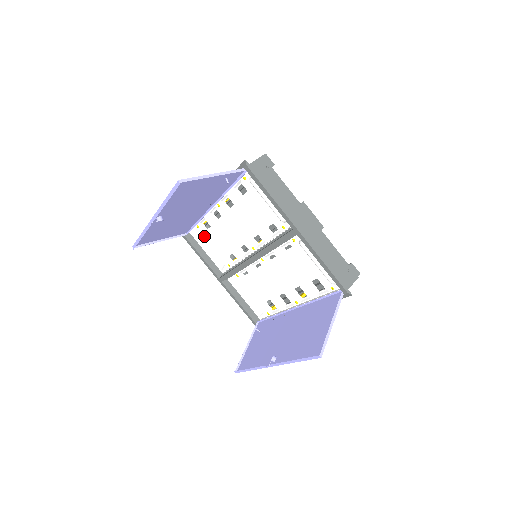
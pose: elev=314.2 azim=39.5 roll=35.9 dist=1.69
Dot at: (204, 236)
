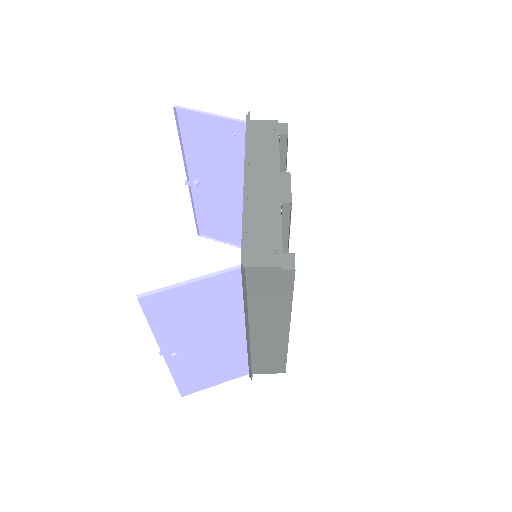
Dot at: occluded
